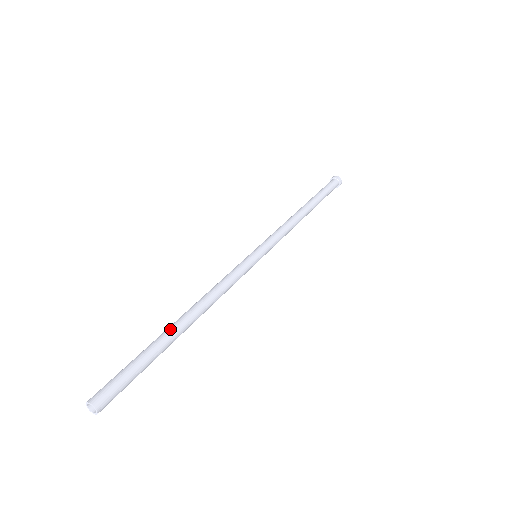
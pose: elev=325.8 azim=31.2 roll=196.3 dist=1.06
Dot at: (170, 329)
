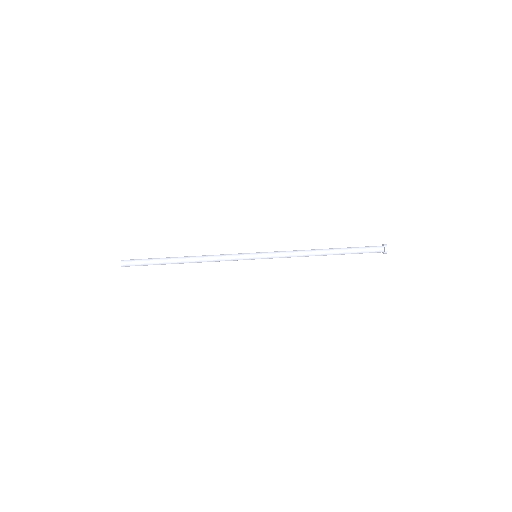
Dot at: (173, 260)
